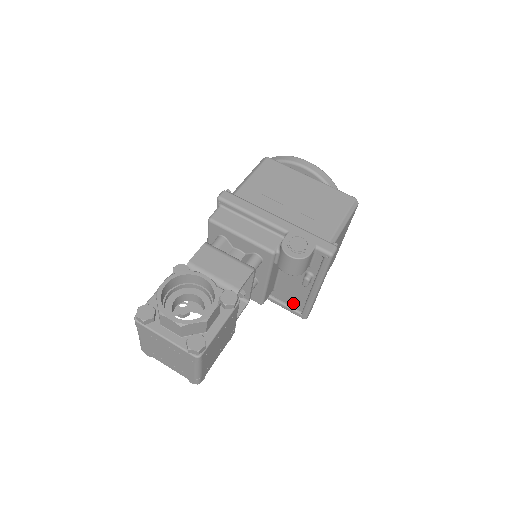
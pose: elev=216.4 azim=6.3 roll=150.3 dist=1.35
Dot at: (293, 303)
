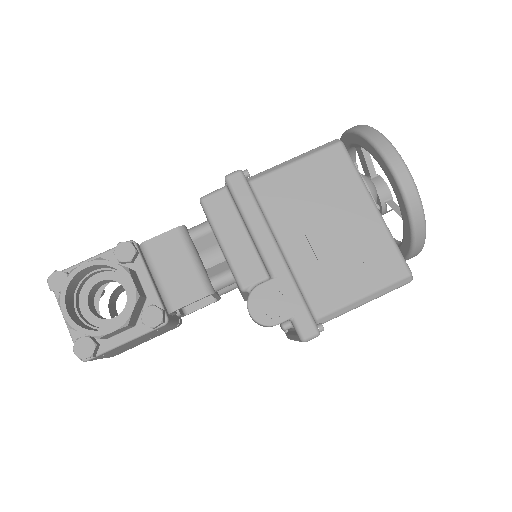
Dot at: occluded
